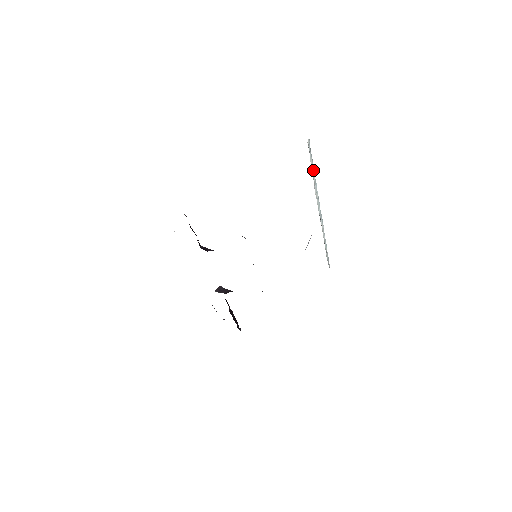
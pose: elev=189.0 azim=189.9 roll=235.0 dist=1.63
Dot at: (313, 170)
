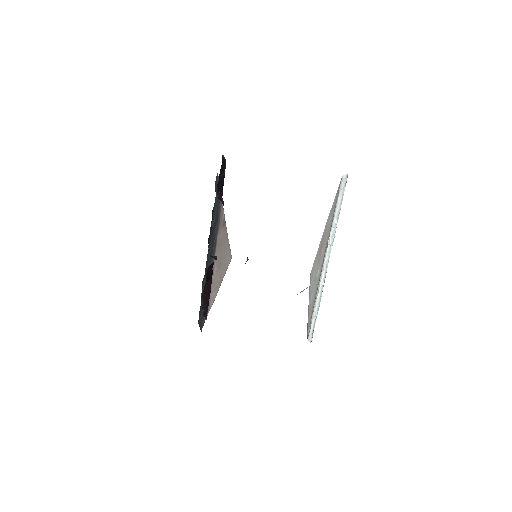
Dot at: (338, 210)
